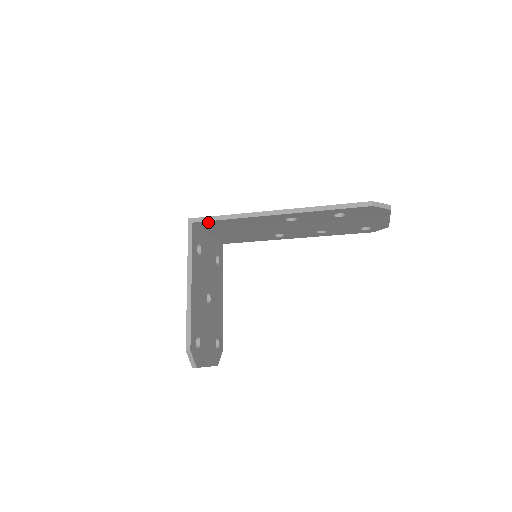
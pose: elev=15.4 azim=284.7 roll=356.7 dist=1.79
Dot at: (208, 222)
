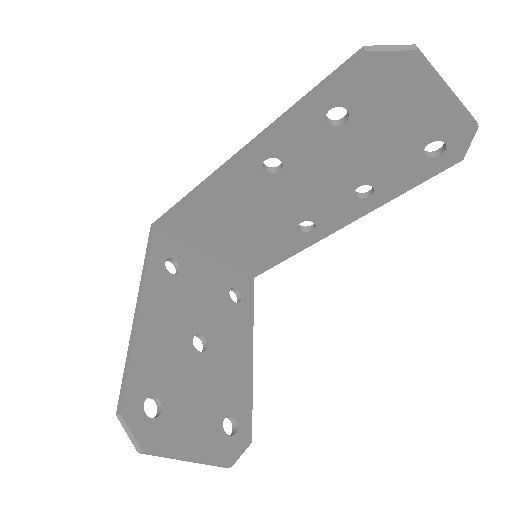
Dot at: (171, 219)
